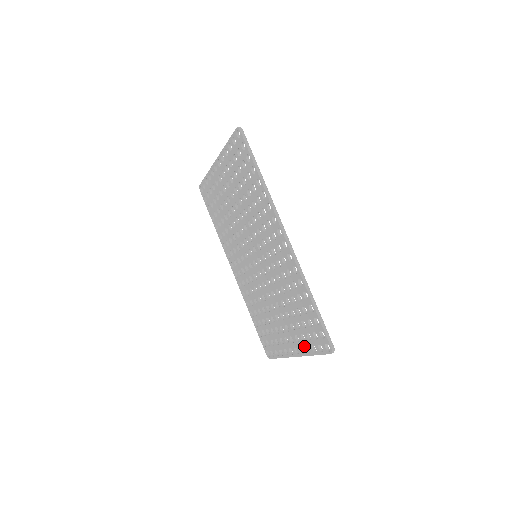
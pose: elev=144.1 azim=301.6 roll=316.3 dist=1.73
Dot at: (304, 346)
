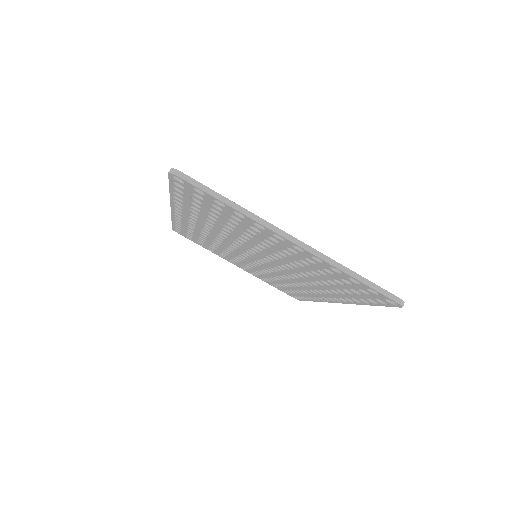
Dot at: (261, 278)
